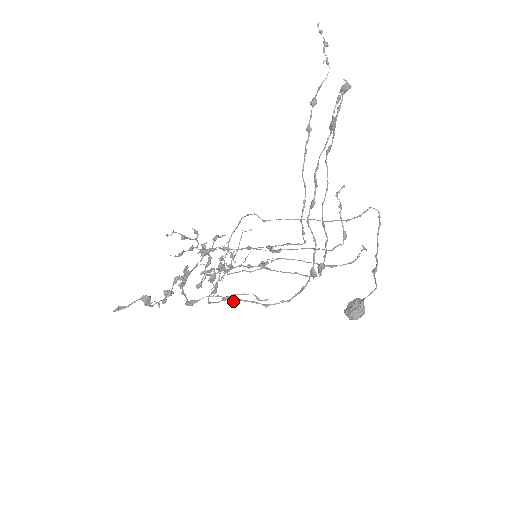
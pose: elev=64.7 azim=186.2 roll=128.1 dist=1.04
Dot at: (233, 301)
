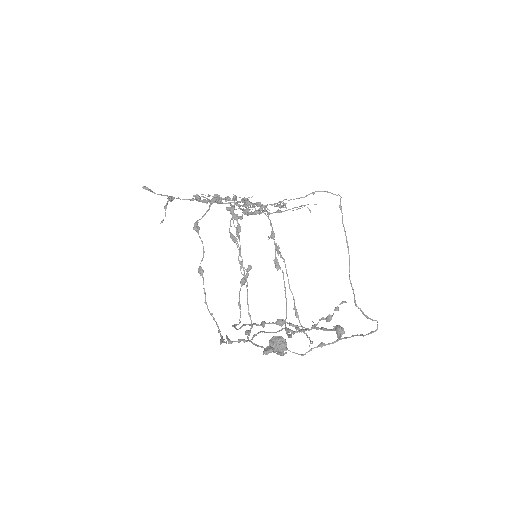
Dot at: (200, 272)
